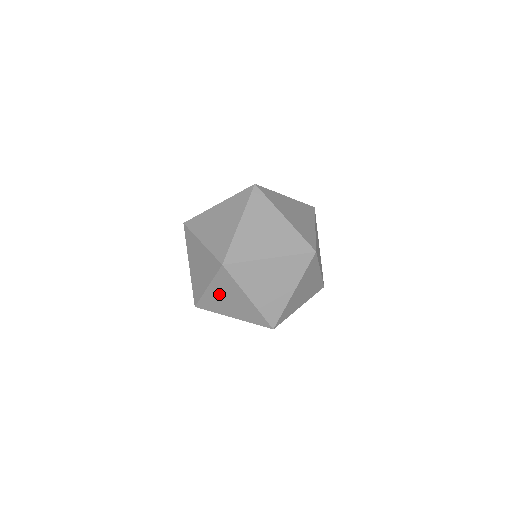
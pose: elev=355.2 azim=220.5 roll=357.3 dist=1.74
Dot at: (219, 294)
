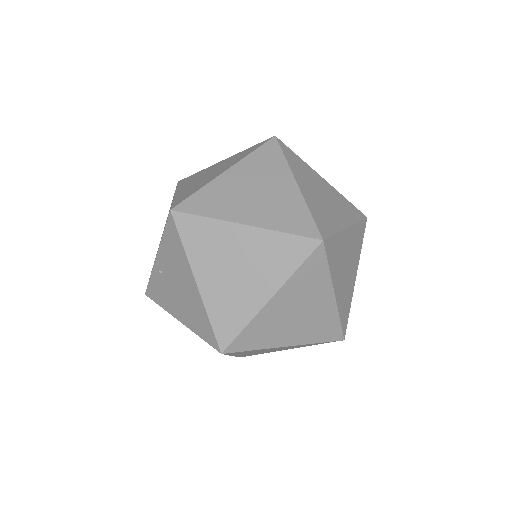
Dot at: (286, 305)
